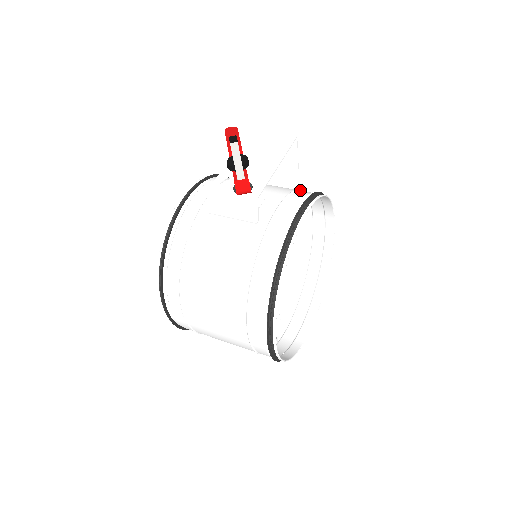
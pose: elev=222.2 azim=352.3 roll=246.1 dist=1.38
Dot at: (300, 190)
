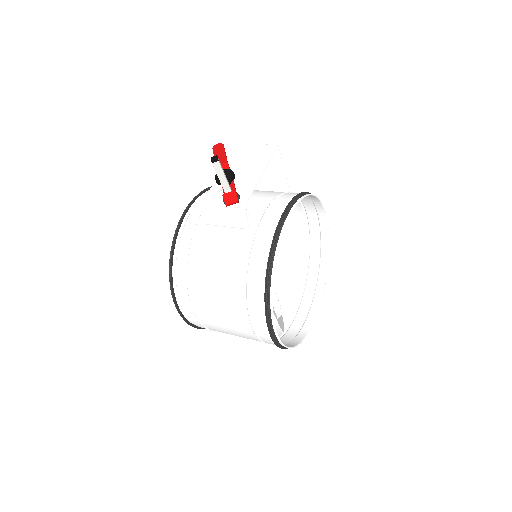
Dot at: (287, 192)
